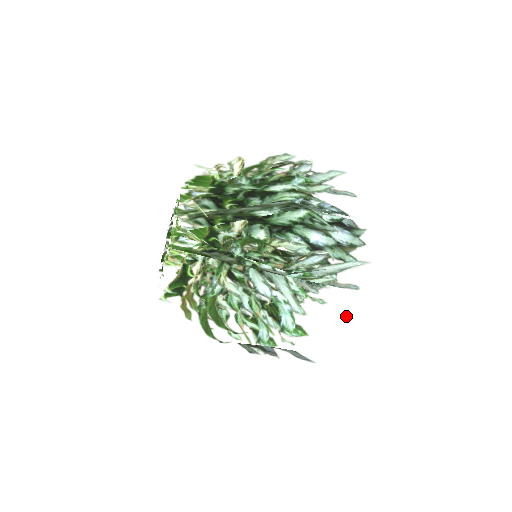
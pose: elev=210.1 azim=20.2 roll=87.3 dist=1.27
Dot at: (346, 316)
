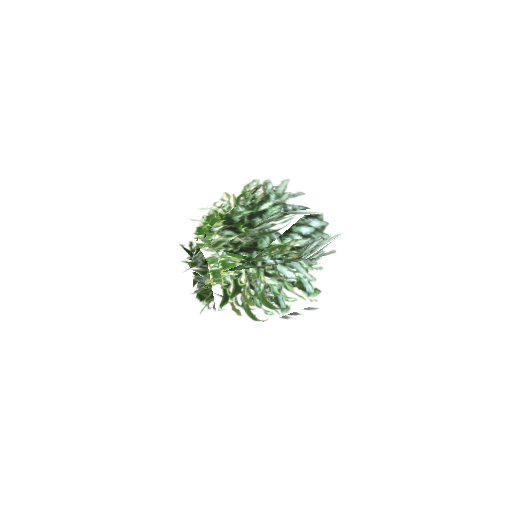
Dot at: (335, 271)
